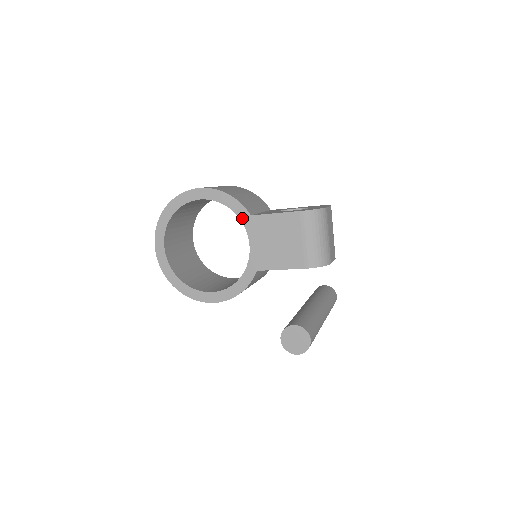
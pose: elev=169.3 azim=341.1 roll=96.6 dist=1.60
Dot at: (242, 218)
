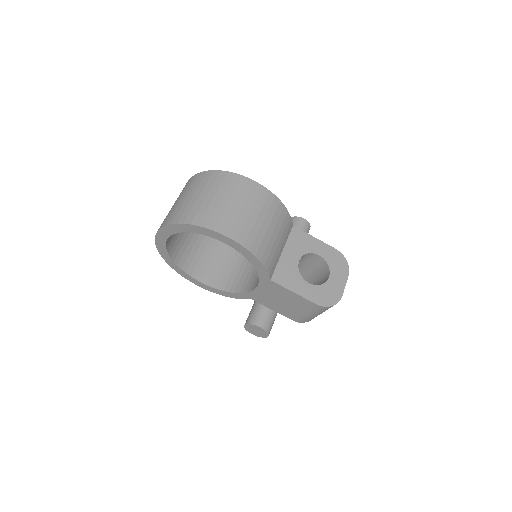
Dot at: (261, 276)
